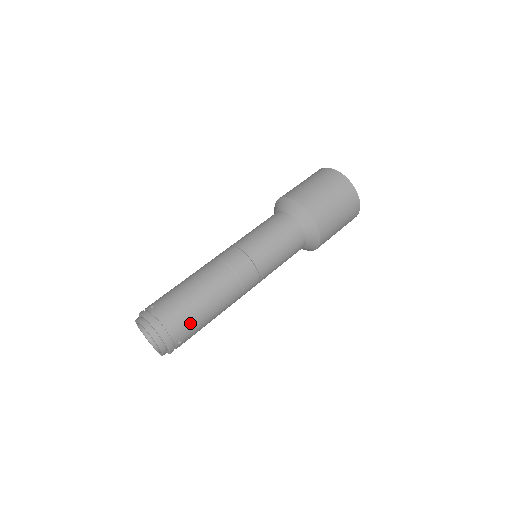
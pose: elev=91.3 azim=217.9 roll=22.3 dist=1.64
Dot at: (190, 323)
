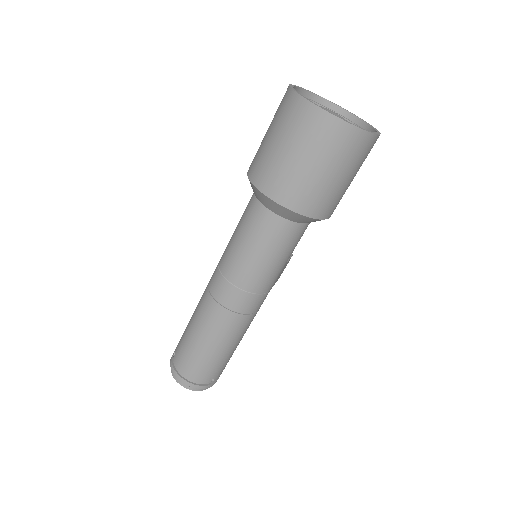
Dot at: (208, 367)
